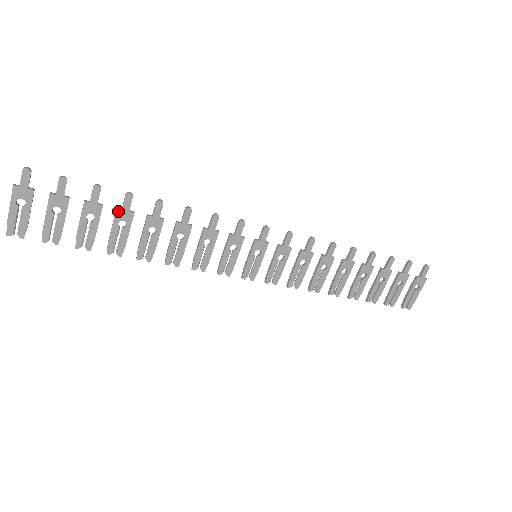
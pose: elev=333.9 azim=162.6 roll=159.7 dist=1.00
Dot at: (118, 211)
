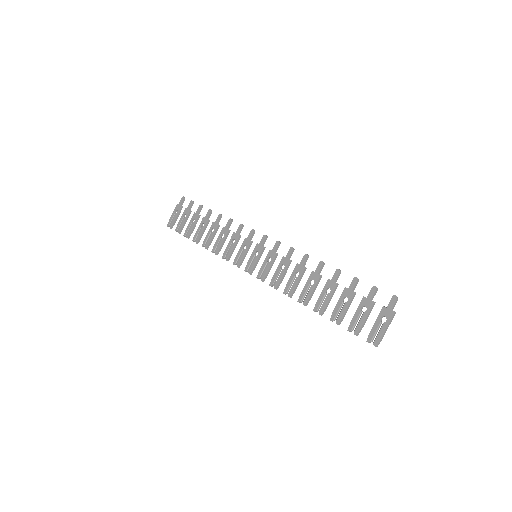
Dot at: (204, 218)
